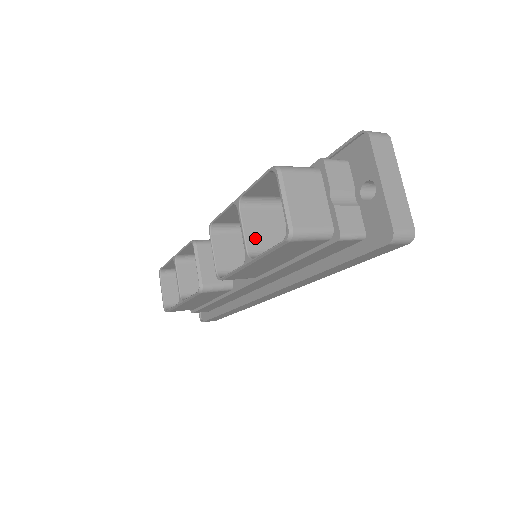
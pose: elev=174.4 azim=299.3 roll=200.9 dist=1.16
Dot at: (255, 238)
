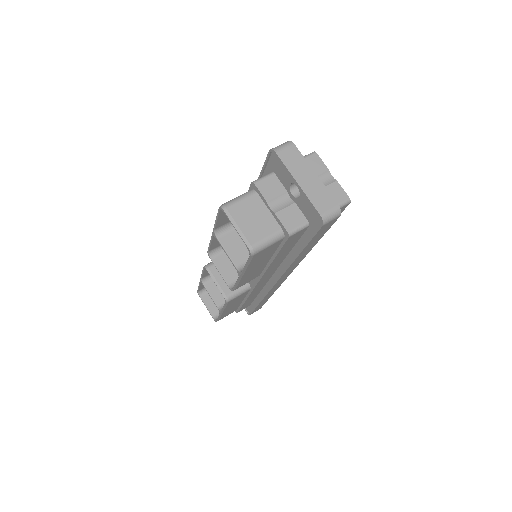
Dot at: (238, 254)
